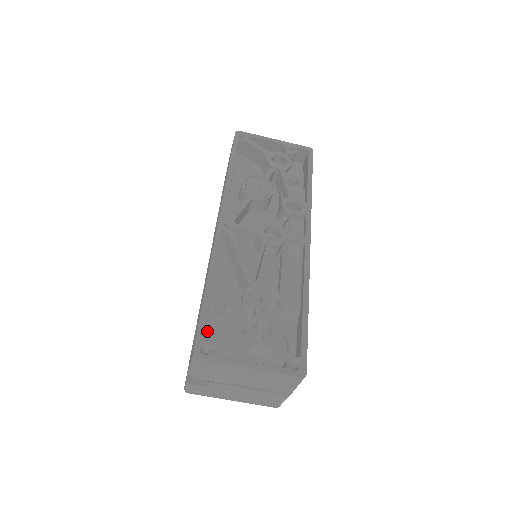
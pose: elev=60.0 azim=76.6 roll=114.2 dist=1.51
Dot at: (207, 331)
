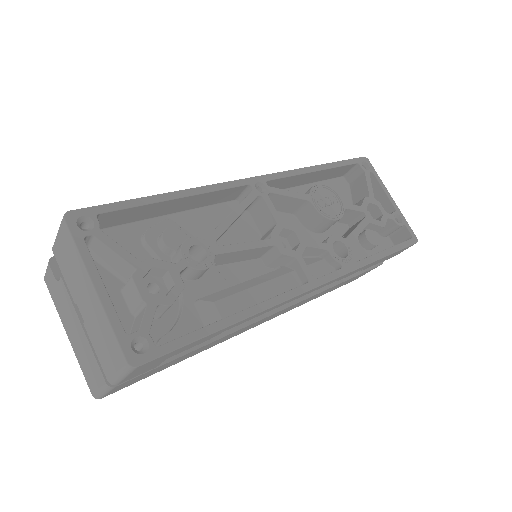
Dot at: (119, 231)
